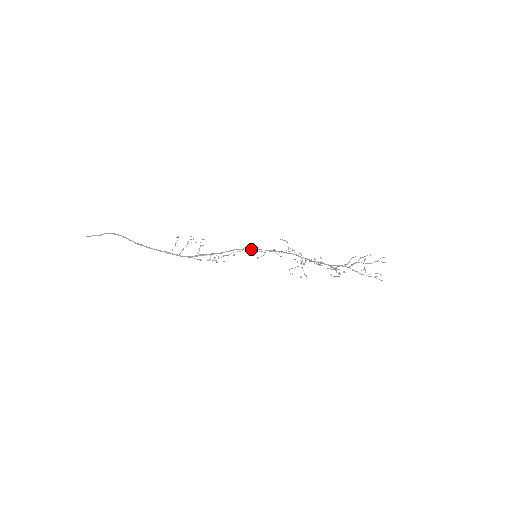
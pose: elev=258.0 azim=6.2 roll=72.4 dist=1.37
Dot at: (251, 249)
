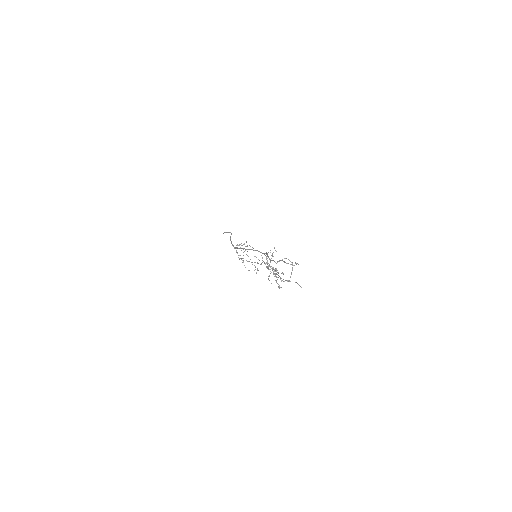
Dot at: (259, 251)
